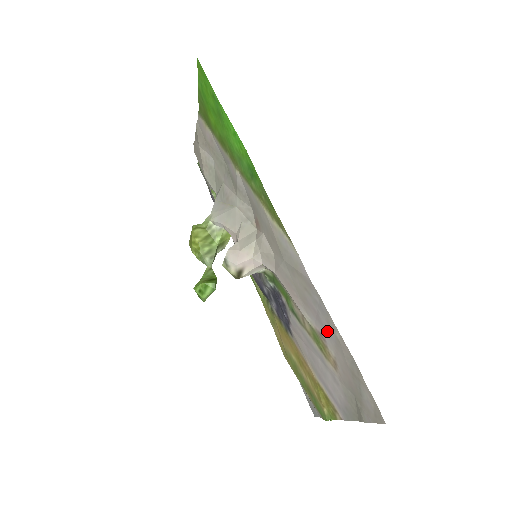
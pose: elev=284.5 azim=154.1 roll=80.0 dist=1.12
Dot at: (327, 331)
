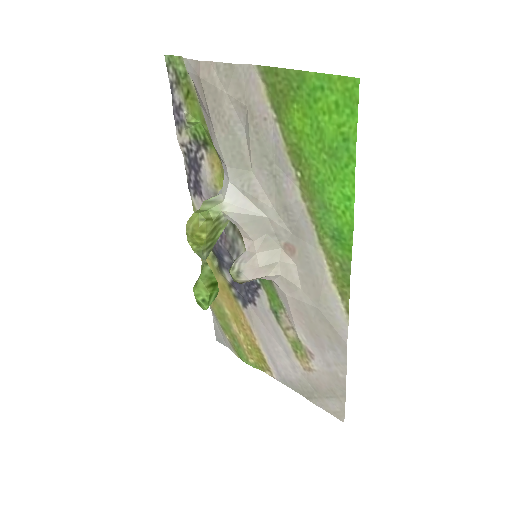
Dot at: (326, 362)
